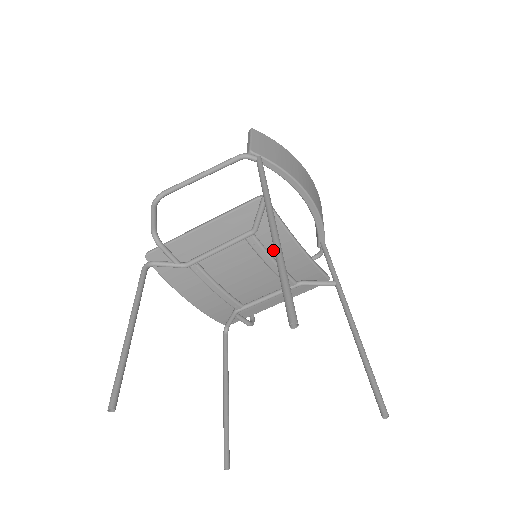
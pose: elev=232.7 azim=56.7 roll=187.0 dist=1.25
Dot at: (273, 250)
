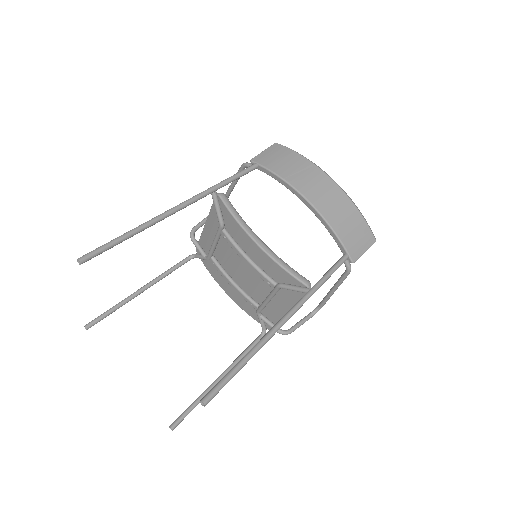
Dot at: (242, 245)
